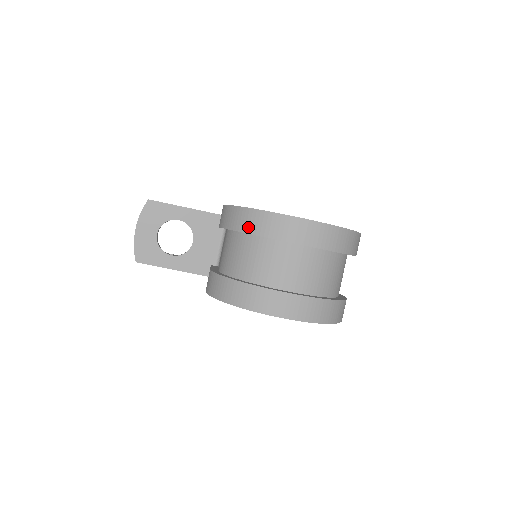
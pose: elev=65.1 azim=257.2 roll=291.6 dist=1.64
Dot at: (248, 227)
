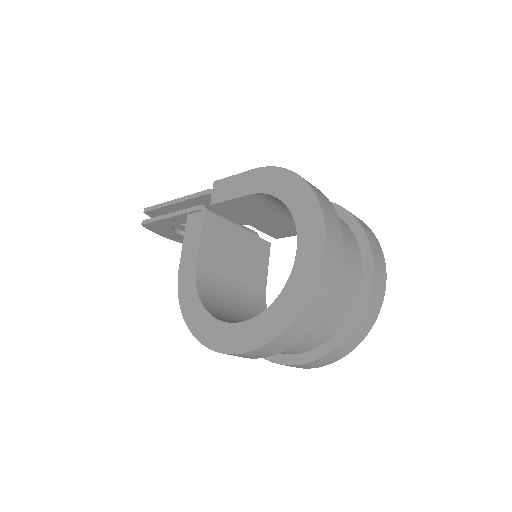
Dot at: occluded
